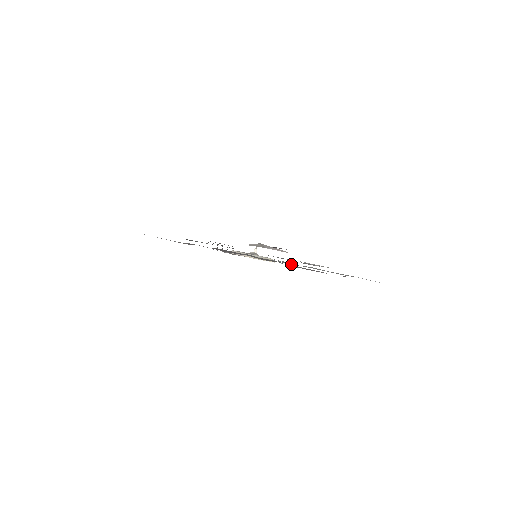
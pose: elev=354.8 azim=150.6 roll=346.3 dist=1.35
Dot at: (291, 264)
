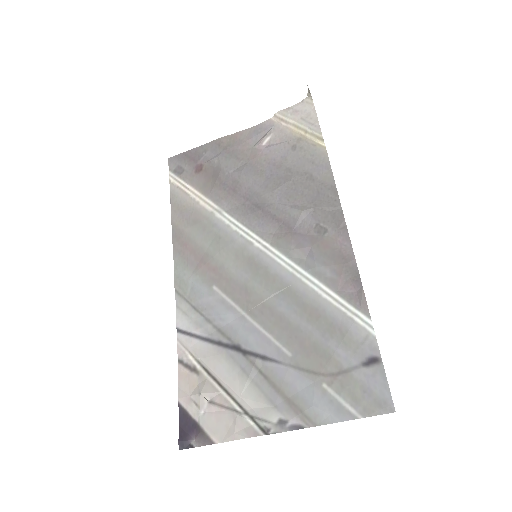
Dot at: (298, 257)
